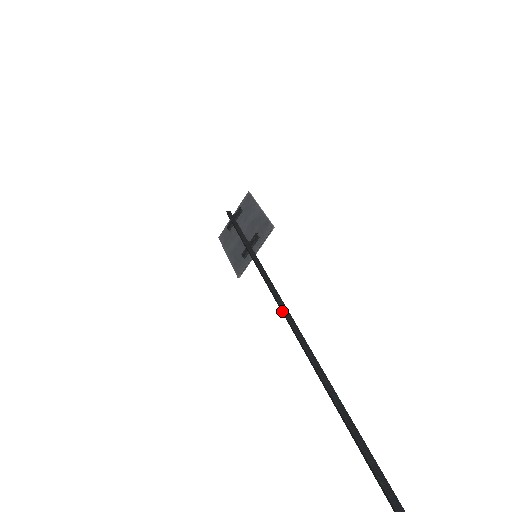
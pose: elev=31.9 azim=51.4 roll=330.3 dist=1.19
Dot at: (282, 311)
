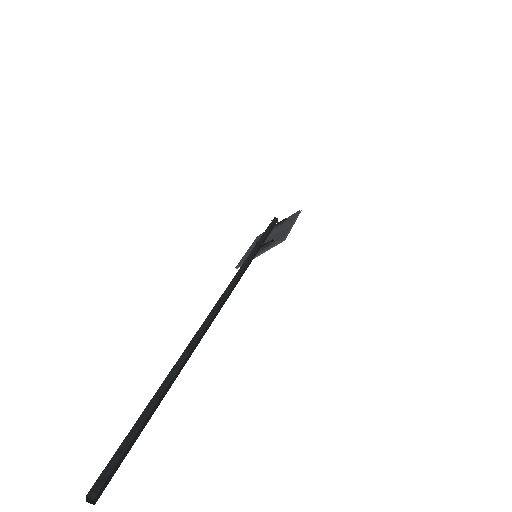
Dot at: (221, 297)
